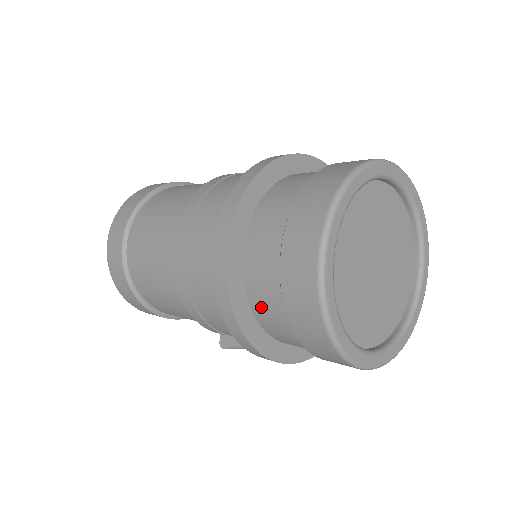
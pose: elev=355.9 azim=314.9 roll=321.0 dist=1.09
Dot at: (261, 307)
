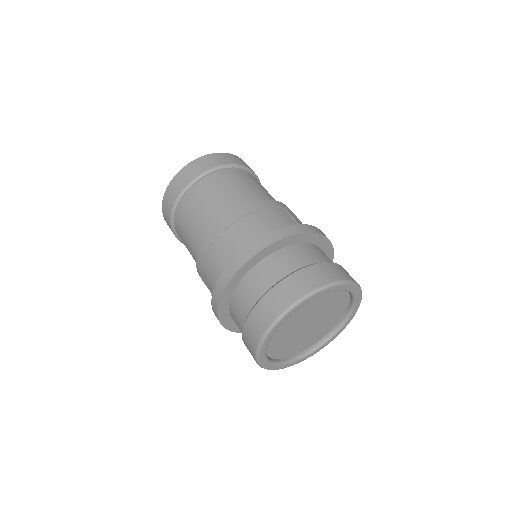
Dot at: (234, 315)
